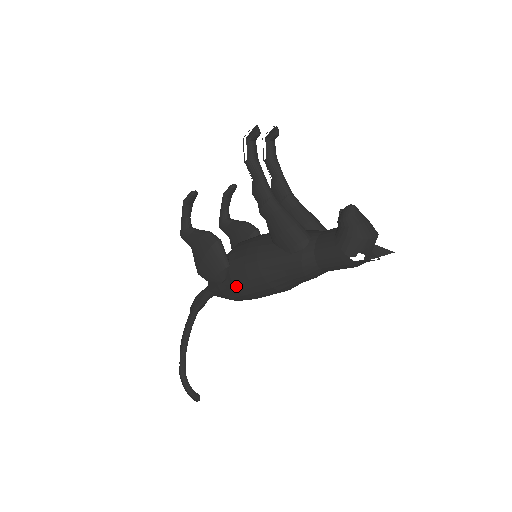
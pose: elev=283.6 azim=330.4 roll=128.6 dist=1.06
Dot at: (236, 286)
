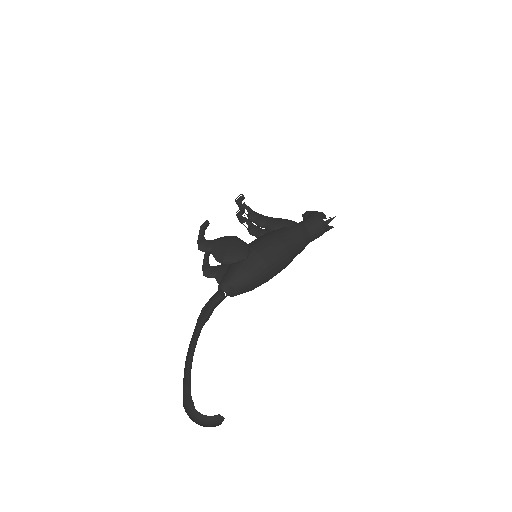
Dot at: (260, 254)
